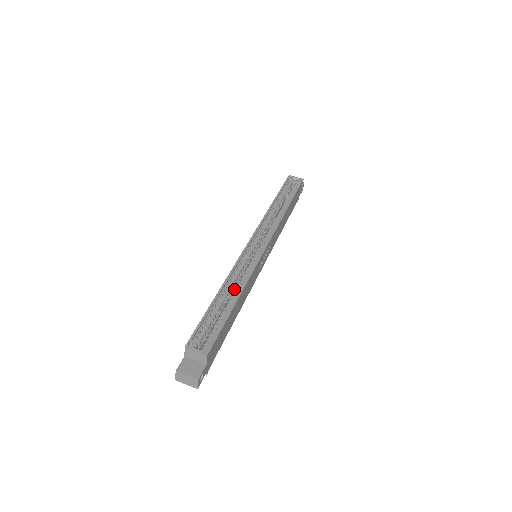
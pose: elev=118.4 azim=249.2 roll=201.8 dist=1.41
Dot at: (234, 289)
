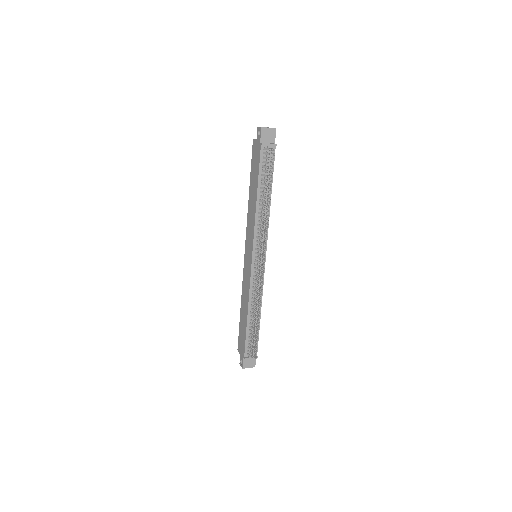
Dot at: occluded
